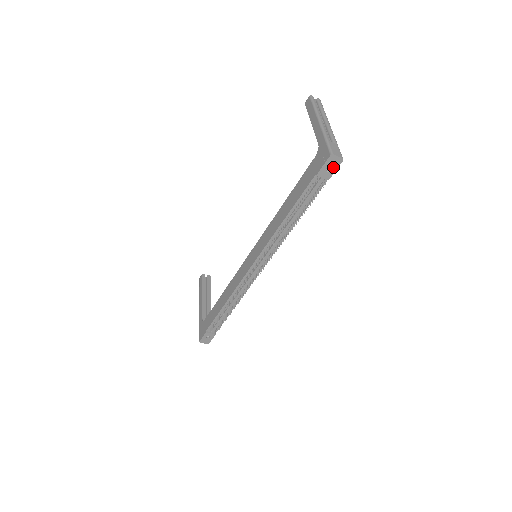
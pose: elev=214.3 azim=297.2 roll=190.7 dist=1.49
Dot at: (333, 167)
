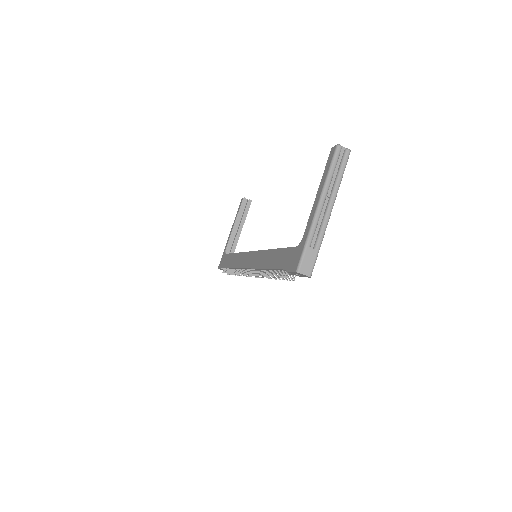
Dot at: (302, 275)
